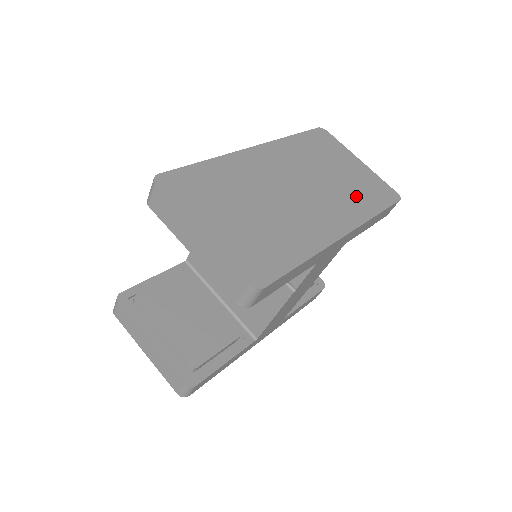
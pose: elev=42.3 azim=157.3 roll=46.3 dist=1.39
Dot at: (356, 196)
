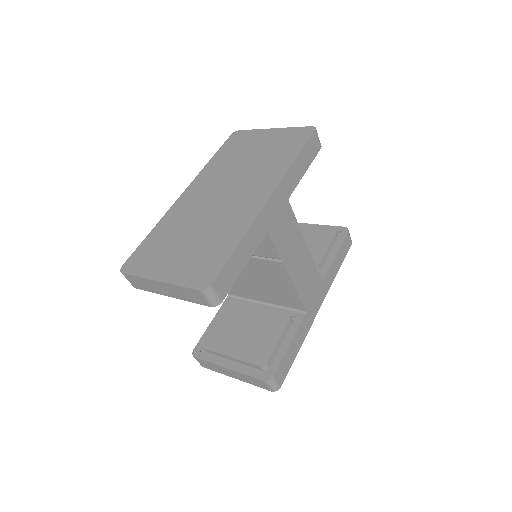
Dot at: (273, 160)
